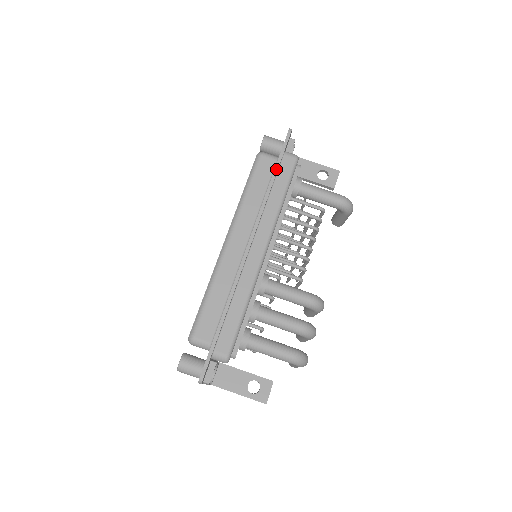
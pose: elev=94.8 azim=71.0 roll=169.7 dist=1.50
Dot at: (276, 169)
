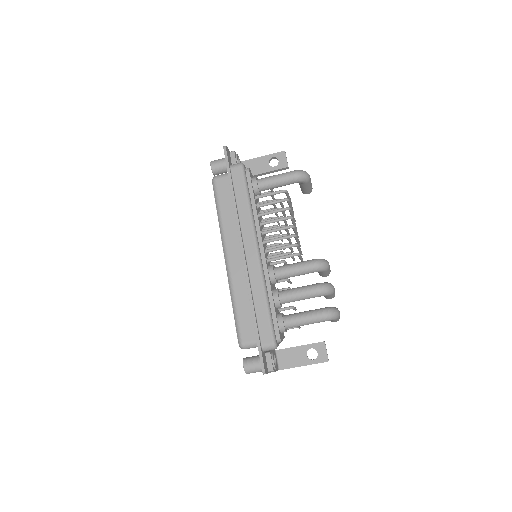
Dot at: (231, 184)
